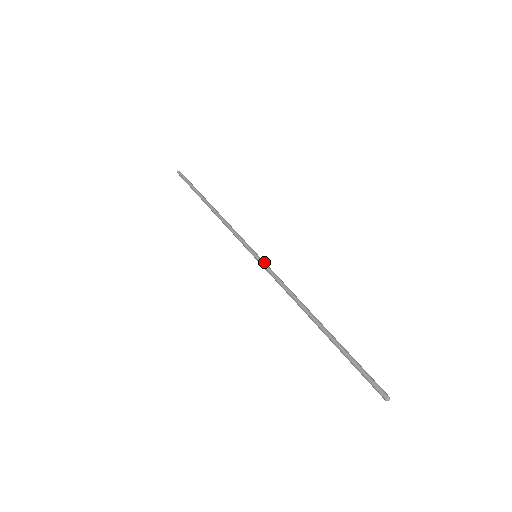
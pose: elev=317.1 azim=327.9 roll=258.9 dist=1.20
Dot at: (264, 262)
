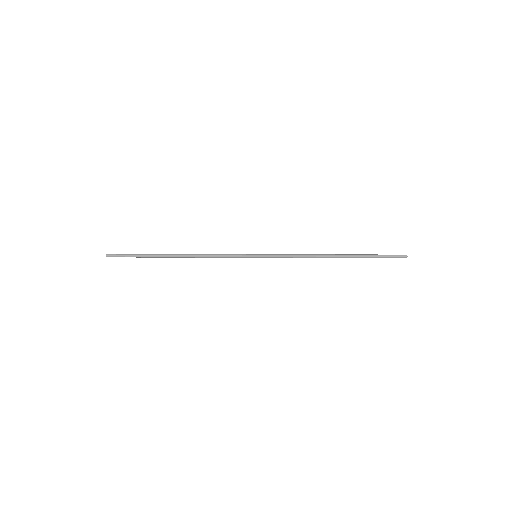
Dot at: (267, 254)
